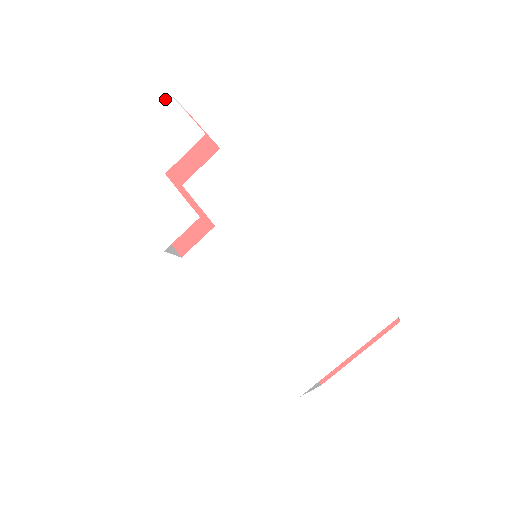
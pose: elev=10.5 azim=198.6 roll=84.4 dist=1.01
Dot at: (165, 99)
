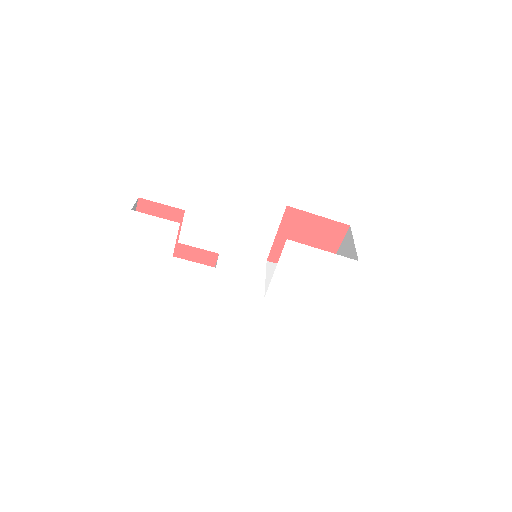
Dot at: (131, 215)
